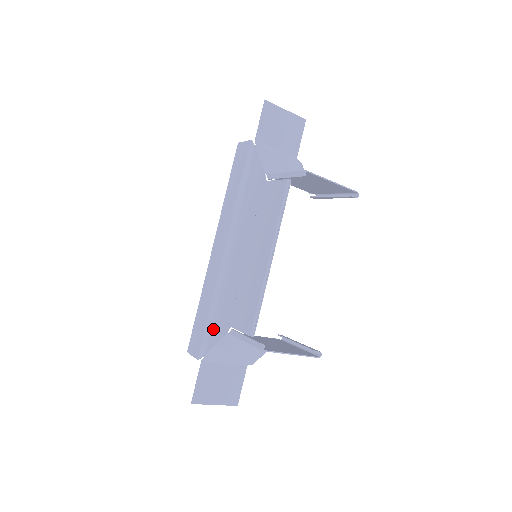
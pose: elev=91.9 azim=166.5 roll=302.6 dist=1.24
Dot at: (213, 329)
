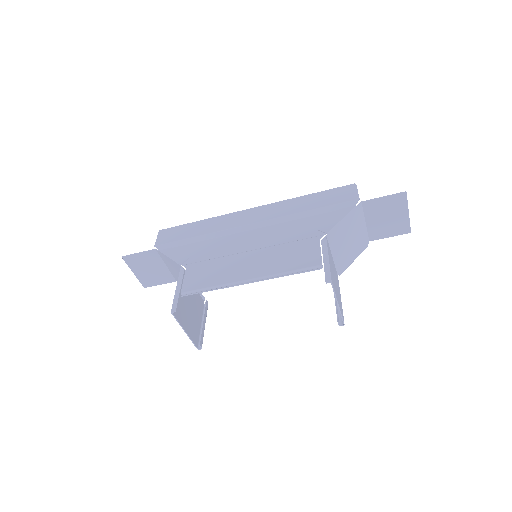
Dot at: (182, 248)
